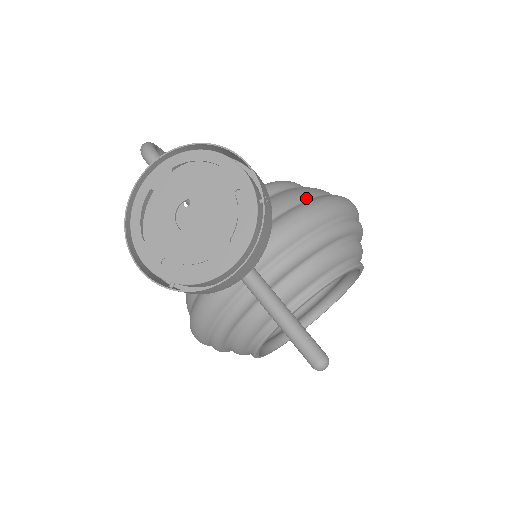
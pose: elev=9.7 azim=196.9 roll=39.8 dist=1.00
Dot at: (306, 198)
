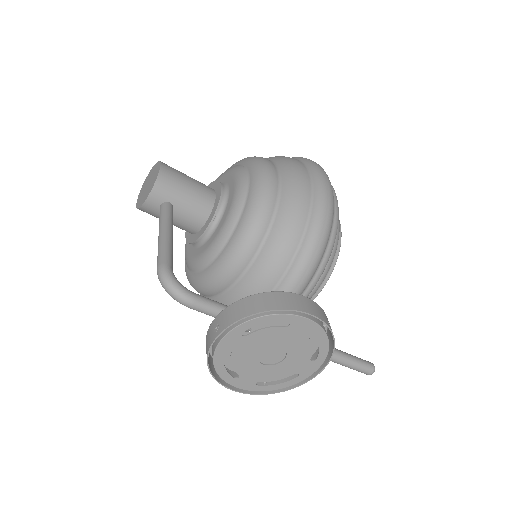
Dot at: (304, 222)
